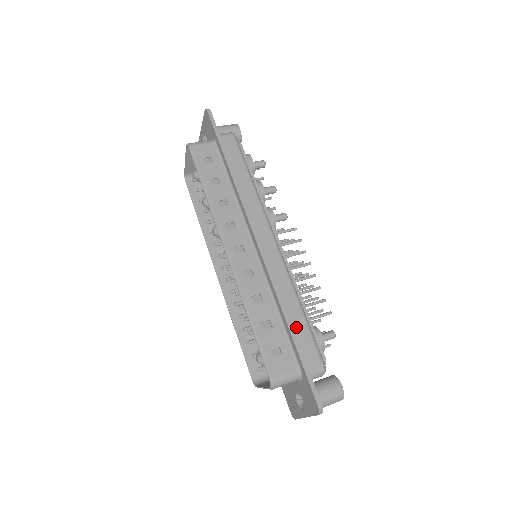
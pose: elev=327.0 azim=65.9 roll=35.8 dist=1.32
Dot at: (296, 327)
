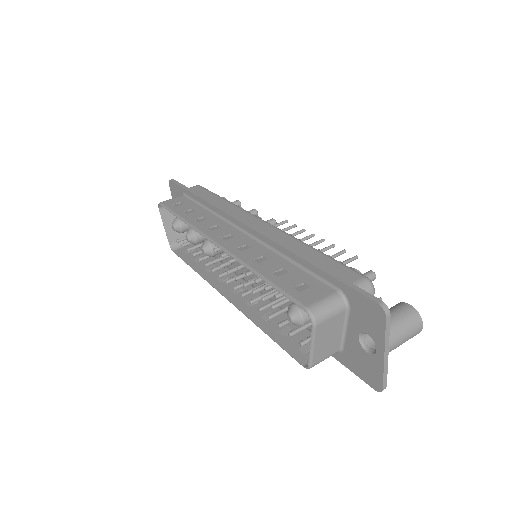
Dot at: (315, 261)
